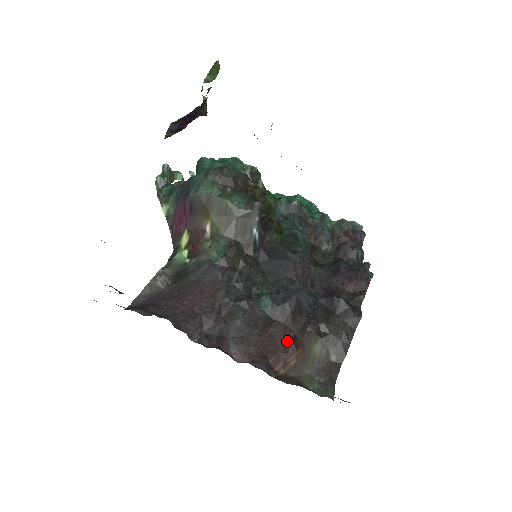
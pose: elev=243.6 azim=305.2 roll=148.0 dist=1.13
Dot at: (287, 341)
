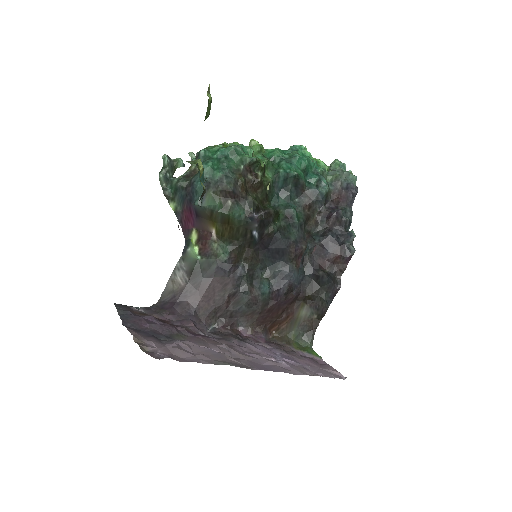
Dot at: (281, 312)
